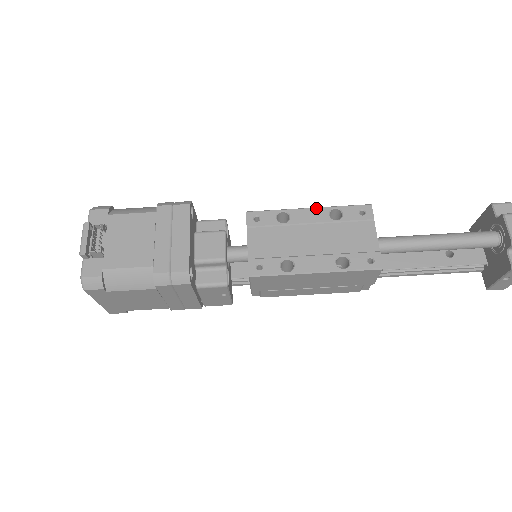
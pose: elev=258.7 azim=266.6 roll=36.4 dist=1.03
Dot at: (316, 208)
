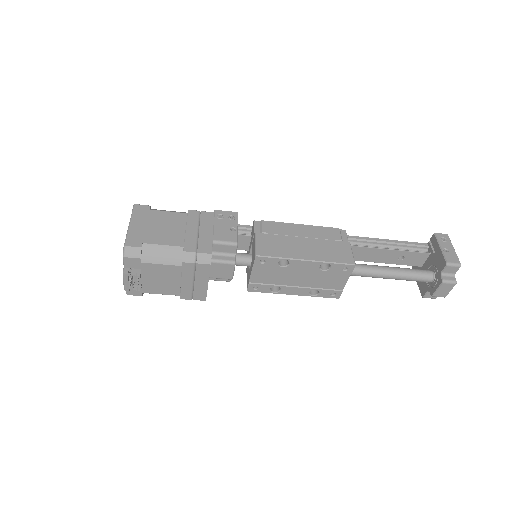
Dot at: (312, 262)
